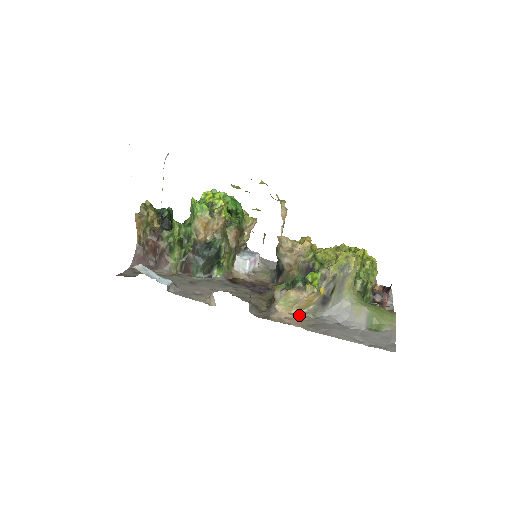
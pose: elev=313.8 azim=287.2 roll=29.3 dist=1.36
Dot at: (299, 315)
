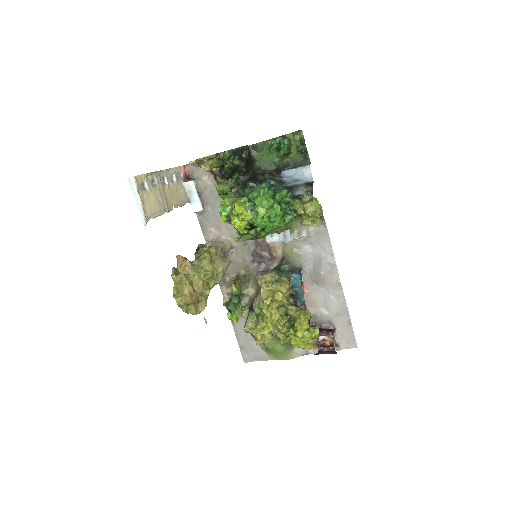
Dot at: occluded
